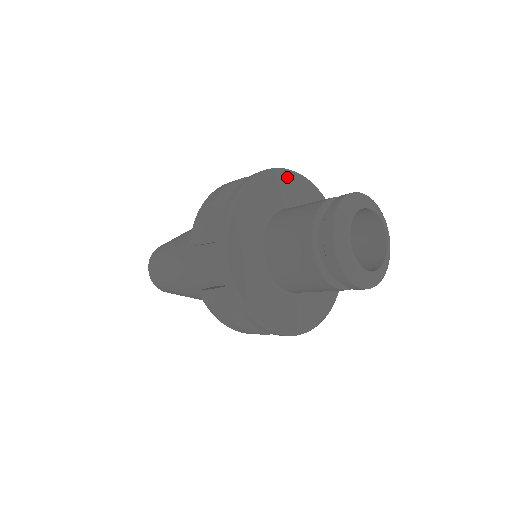
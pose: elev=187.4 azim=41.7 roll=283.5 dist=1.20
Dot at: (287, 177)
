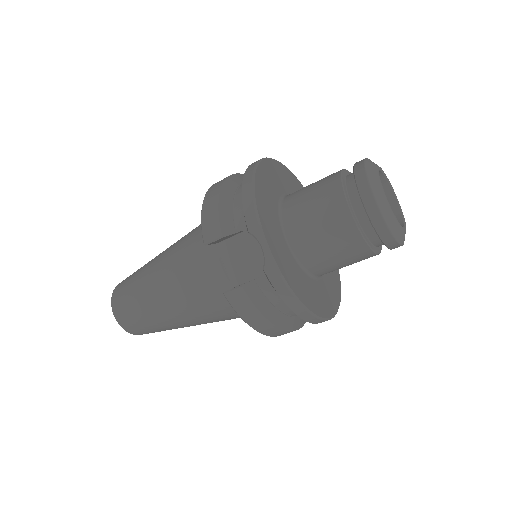
Dot at: (278, 167)
